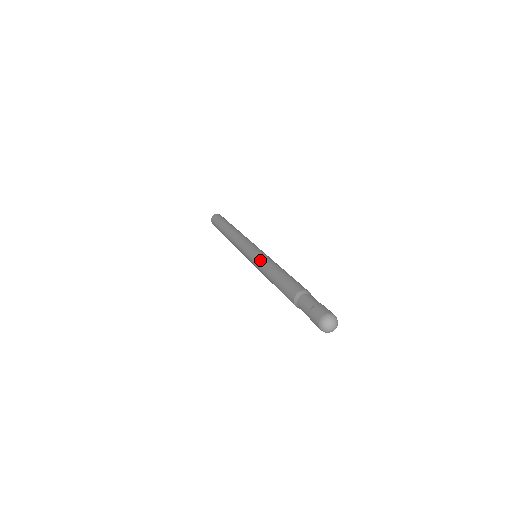
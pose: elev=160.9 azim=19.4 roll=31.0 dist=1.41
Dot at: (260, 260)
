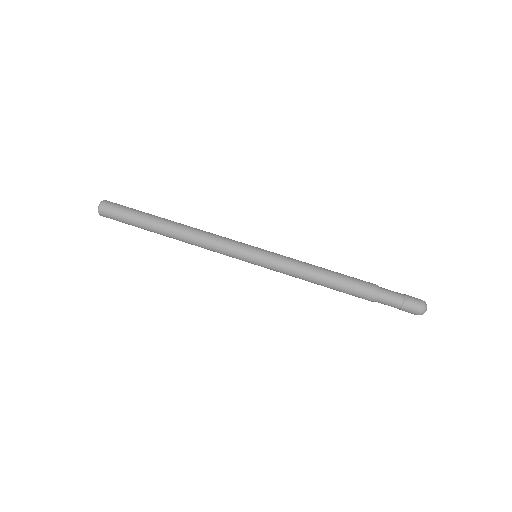
Dot at: (284, 270)
